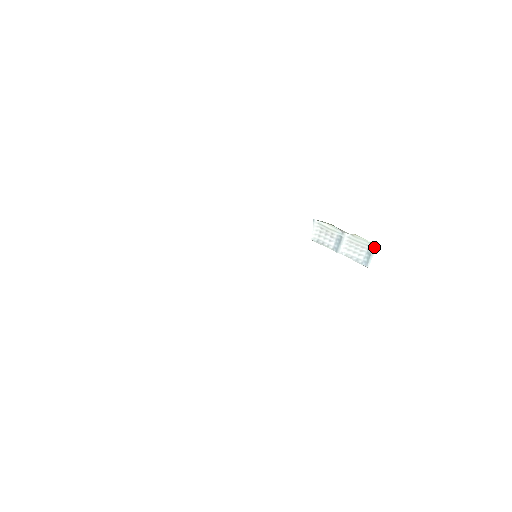
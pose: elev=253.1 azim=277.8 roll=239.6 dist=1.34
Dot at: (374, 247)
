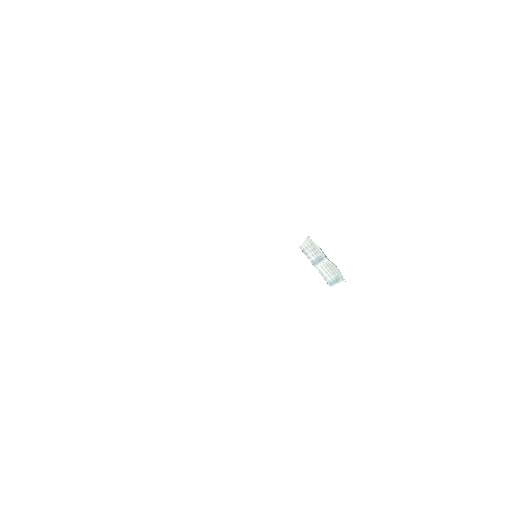
Dot at: occluded
